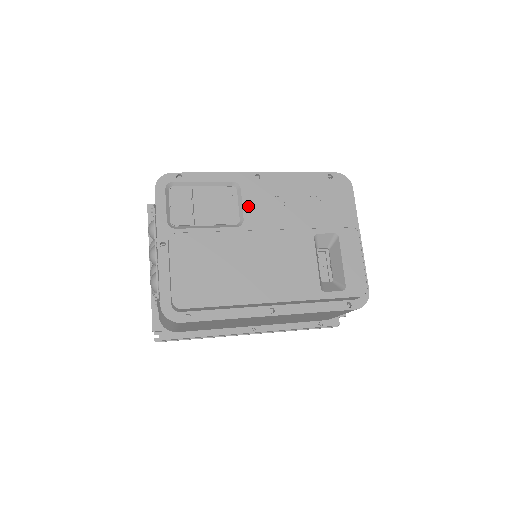
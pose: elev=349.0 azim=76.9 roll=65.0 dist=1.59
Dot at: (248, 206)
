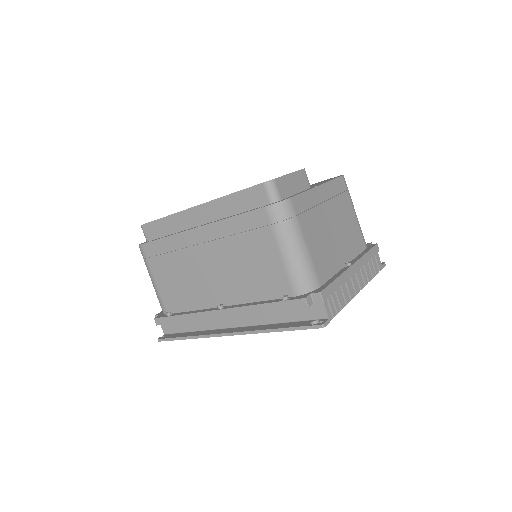
Dot at: occluded
